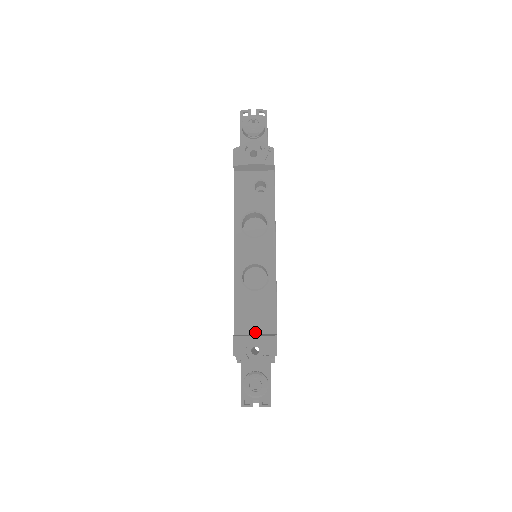
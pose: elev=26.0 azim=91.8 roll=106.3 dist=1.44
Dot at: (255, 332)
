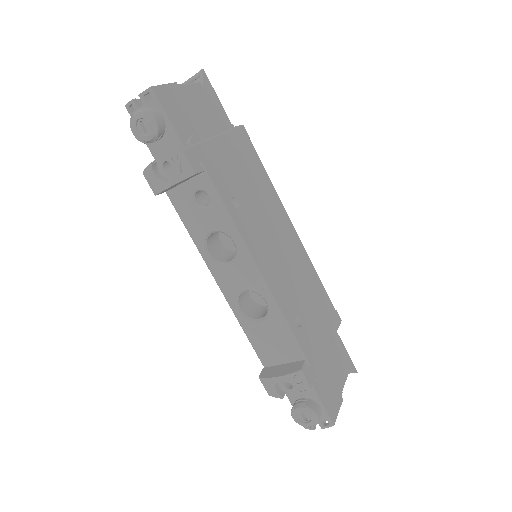
Dot at: (282, 362)
